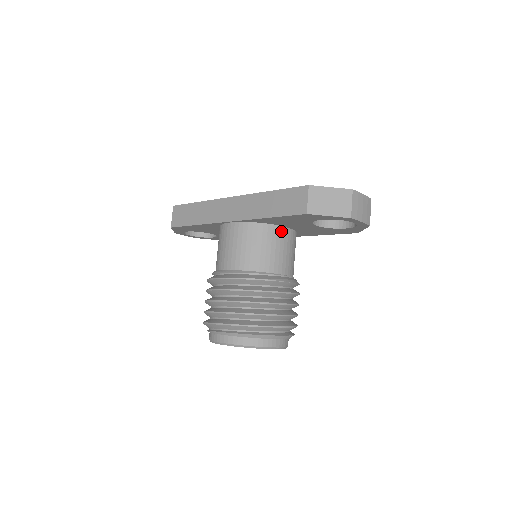
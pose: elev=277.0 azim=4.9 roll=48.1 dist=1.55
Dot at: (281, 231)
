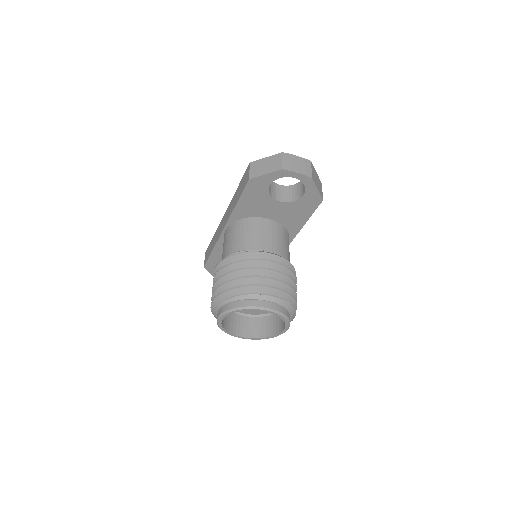
Dot at: (261, 221)
